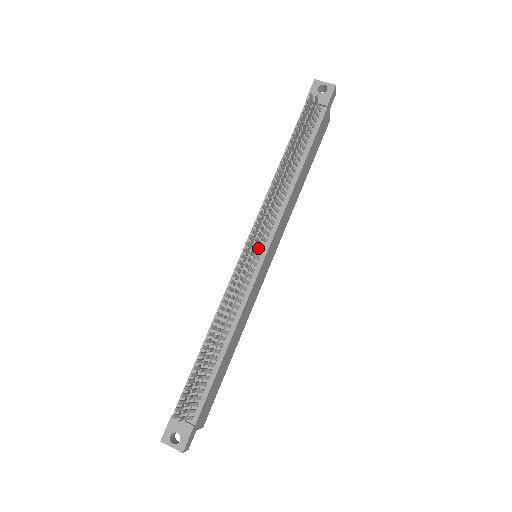
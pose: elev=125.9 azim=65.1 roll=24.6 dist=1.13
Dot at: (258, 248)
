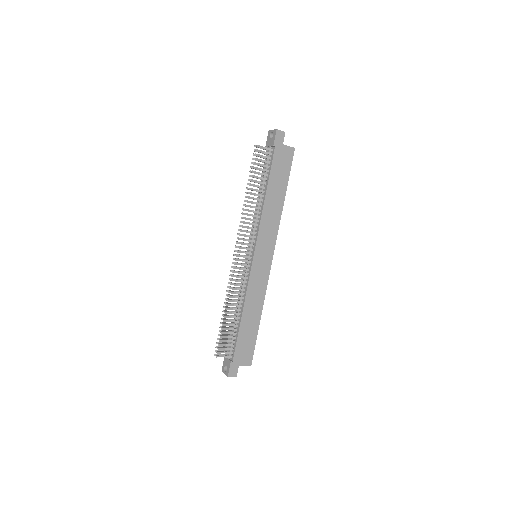
Dot at: (247, 252)
